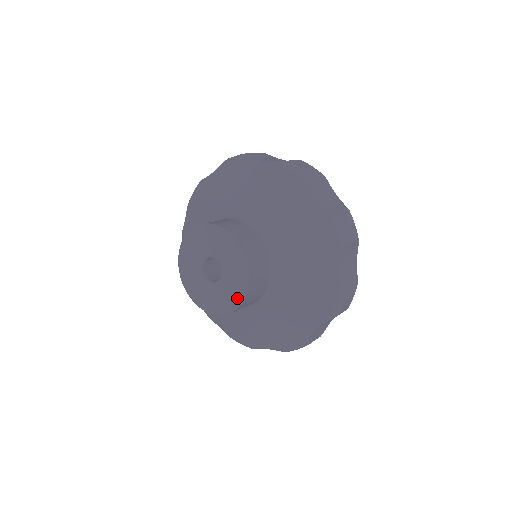
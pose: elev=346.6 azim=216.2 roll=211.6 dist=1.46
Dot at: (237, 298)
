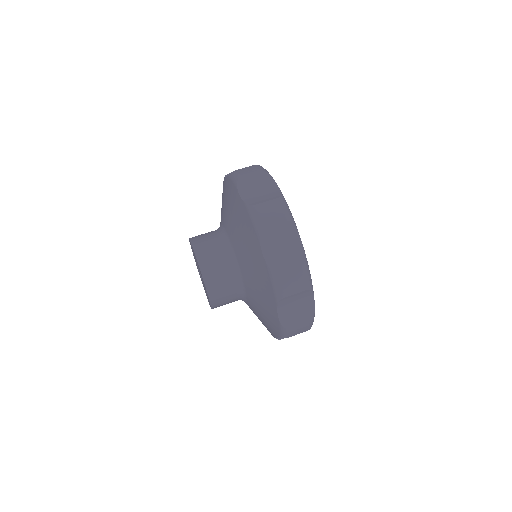
Dot at: occluded
